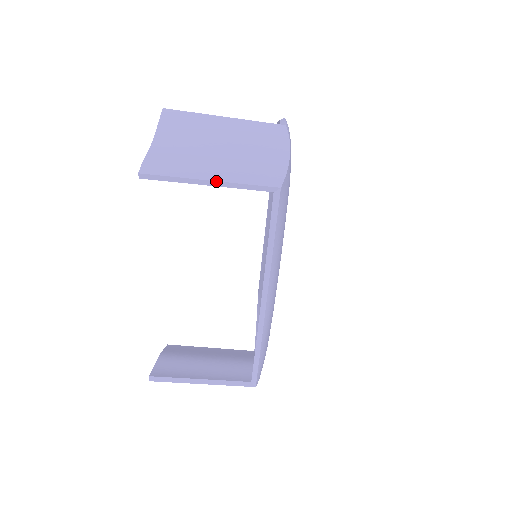
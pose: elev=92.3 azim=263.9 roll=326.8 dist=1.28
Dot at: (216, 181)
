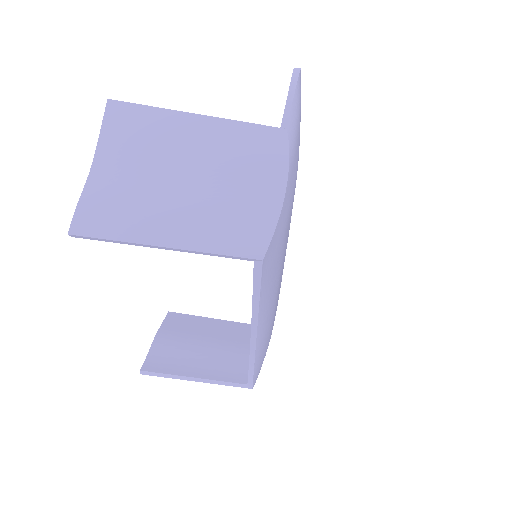
Dot at: (173, 248)
